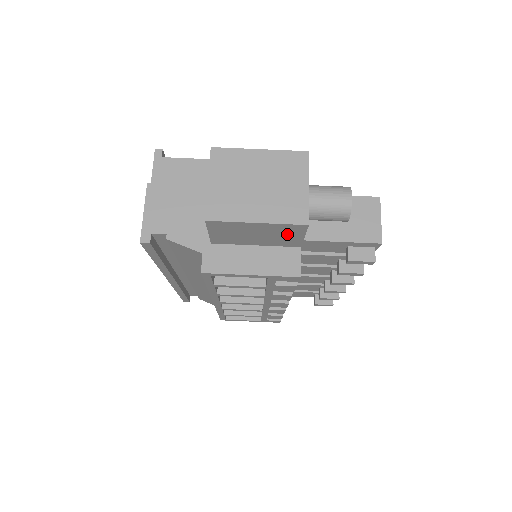
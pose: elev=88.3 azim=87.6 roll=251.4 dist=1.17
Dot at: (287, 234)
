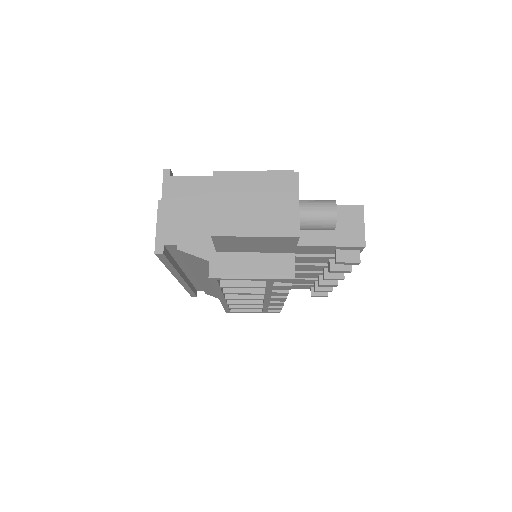
Dot at: (282, 244)
